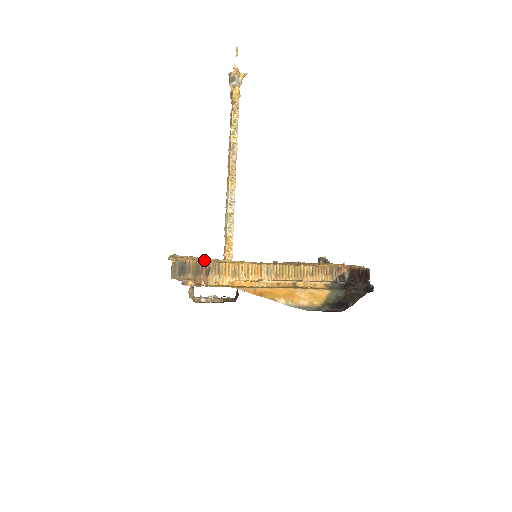
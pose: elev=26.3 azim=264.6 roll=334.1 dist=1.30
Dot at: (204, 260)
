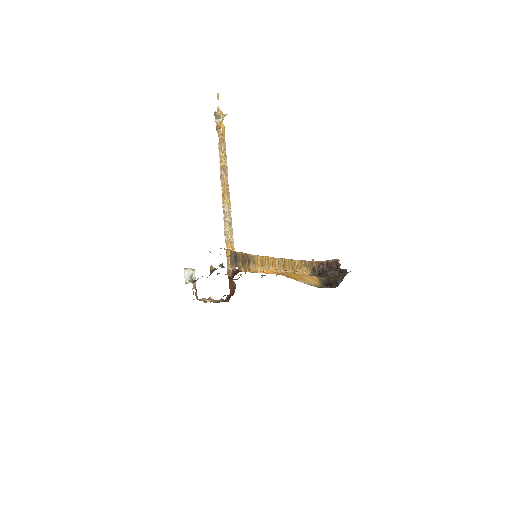
Dot at: occluded
